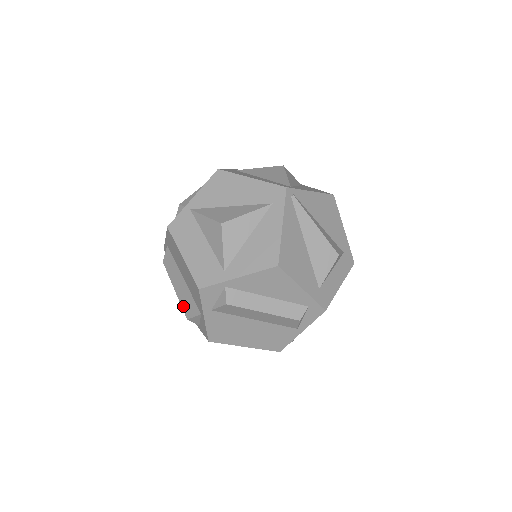
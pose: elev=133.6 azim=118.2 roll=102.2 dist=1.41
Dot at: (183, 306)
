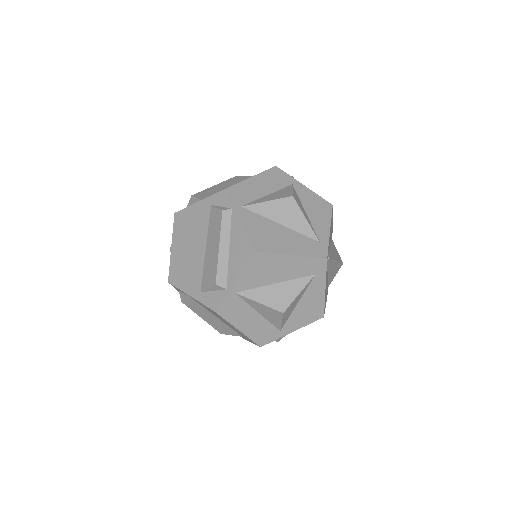
Dot at: (216, 328)
